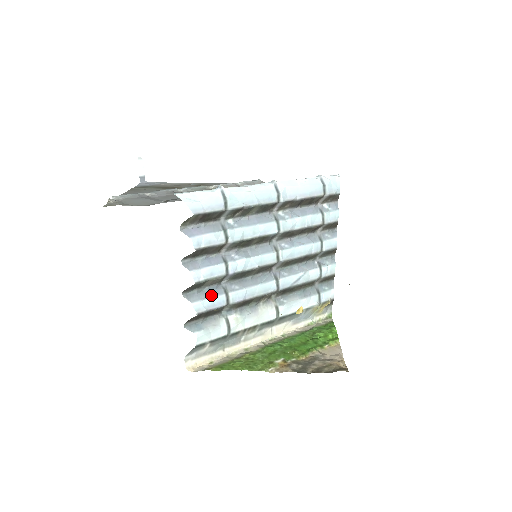
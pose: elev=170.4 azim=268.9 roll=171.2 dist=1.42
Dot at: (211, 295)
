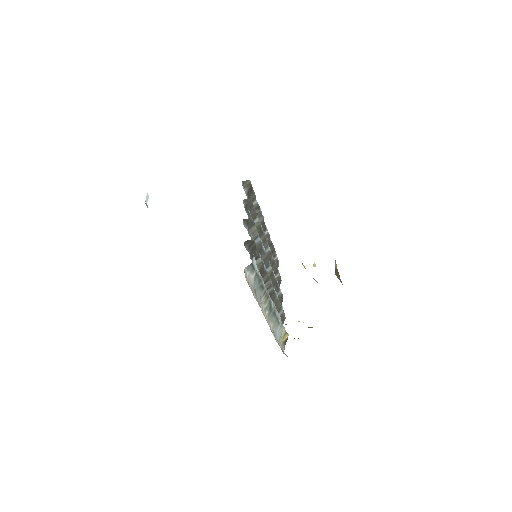
Dot at: occluded
